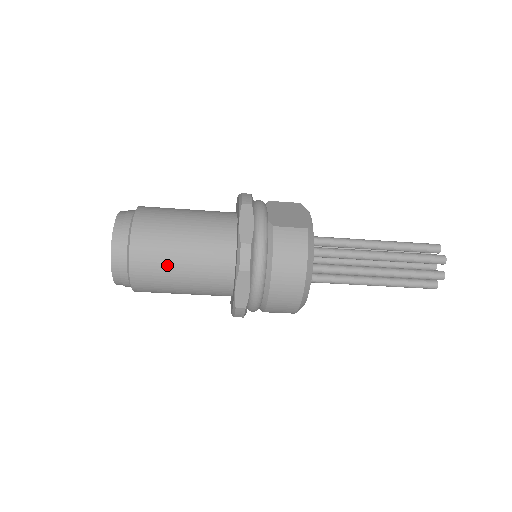
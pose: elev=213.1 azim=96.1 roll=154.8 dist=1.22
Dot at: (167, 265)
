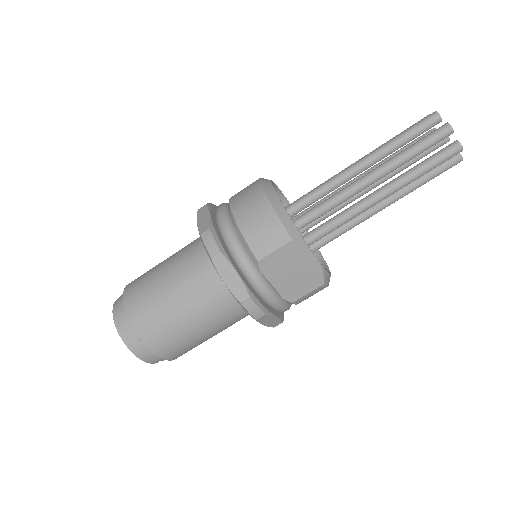
Dot at: (154, 269)
